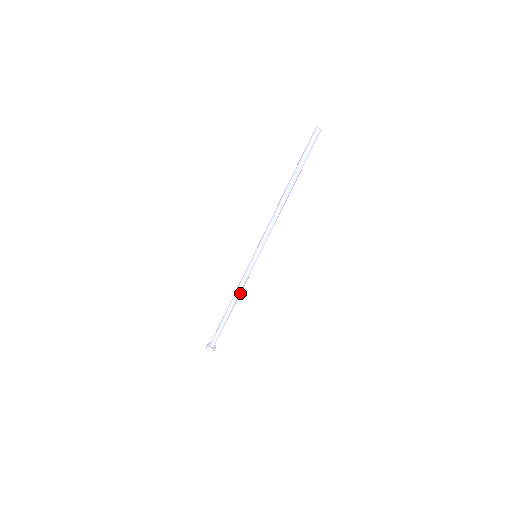
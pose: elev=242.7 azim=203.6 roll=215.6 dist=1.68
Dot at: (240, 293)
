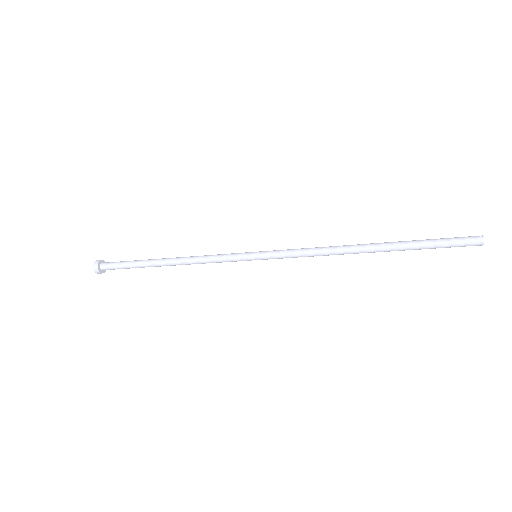
Dot at: (195, 262)
